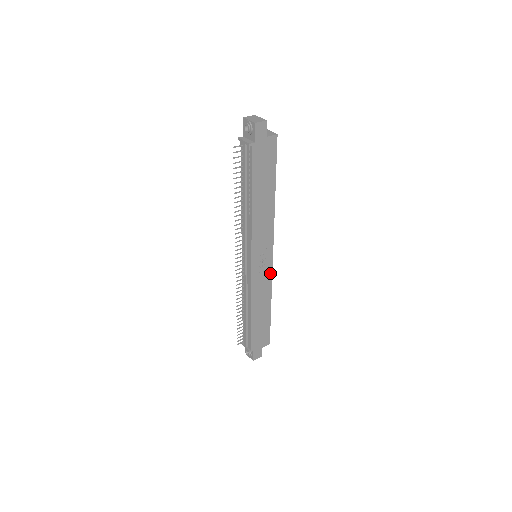
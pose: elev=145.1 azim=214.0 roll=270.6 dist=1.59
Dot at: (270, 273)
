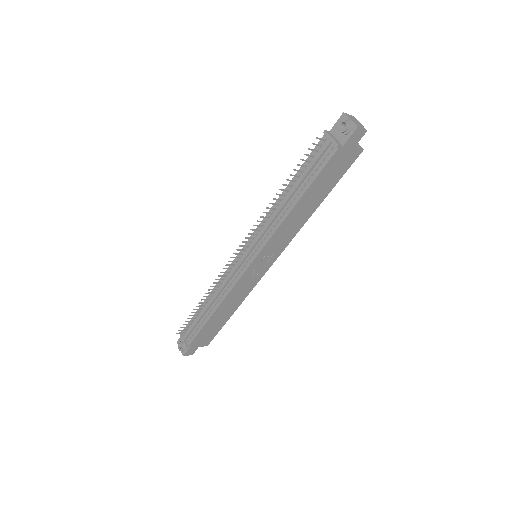
Dot at: (258, 279)
